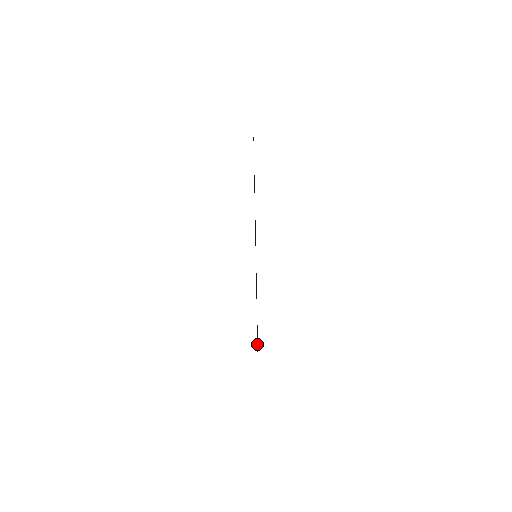
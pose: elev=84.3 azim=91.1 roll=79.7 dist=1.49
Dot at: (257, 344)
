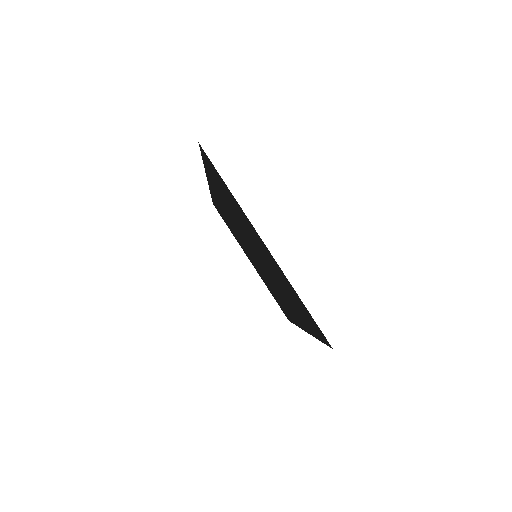
Dot at: (314, 332)
